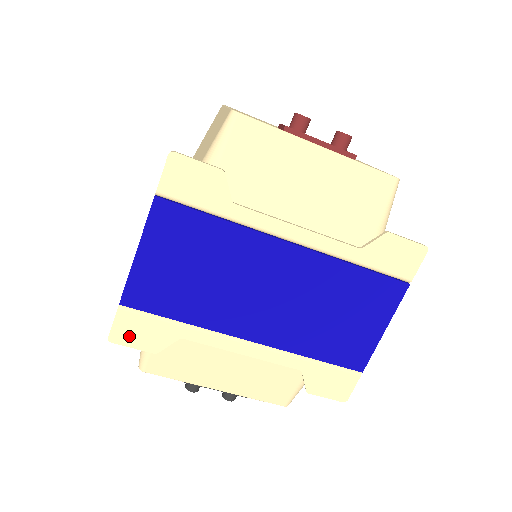
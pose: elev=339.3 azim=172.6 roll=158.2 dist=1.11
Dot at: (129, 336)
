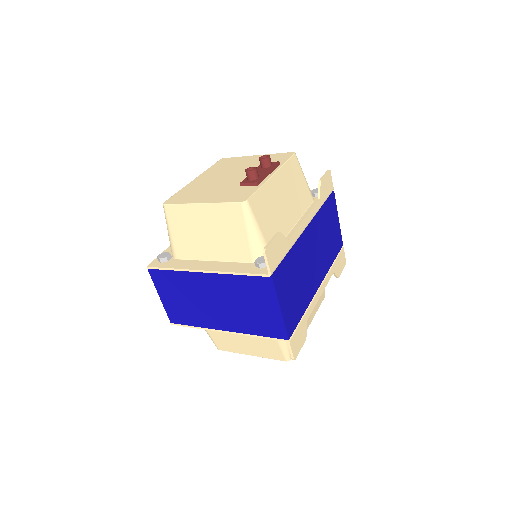
Dot at: (297, 347)
